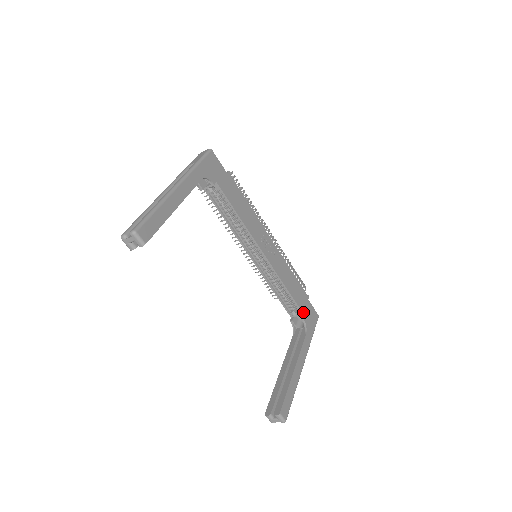
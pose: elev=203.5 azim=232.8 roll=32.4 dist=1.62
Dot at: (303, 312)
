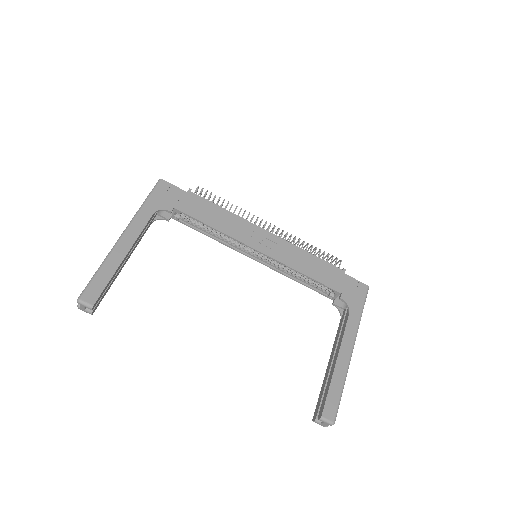
Dot at: (339, 291)
